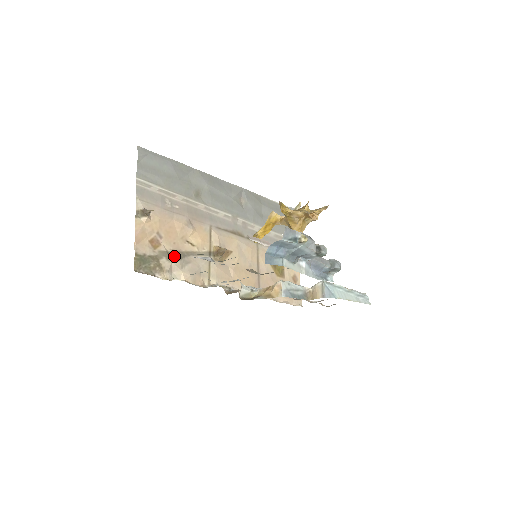
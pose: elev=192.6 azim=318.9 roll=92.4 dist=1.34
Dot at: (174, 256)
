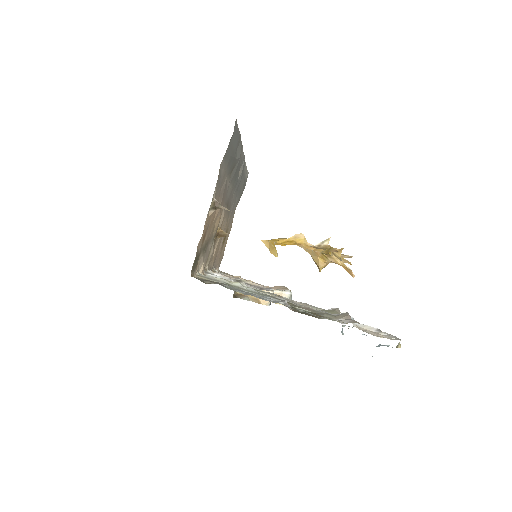
Dot at: (205, 247)
